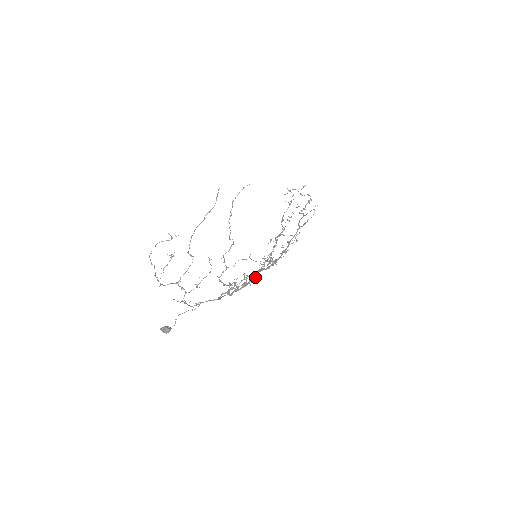
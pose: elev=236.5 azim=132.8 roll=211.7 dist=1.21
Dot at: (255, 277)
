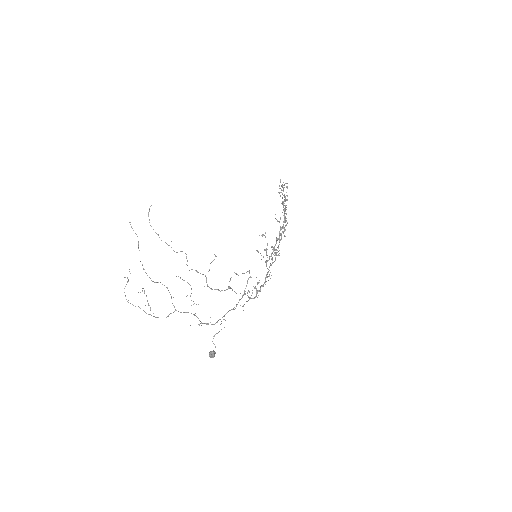
Dot at: (268, 272)
